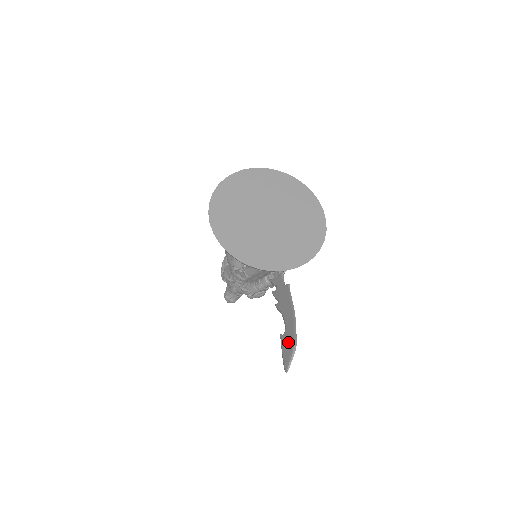
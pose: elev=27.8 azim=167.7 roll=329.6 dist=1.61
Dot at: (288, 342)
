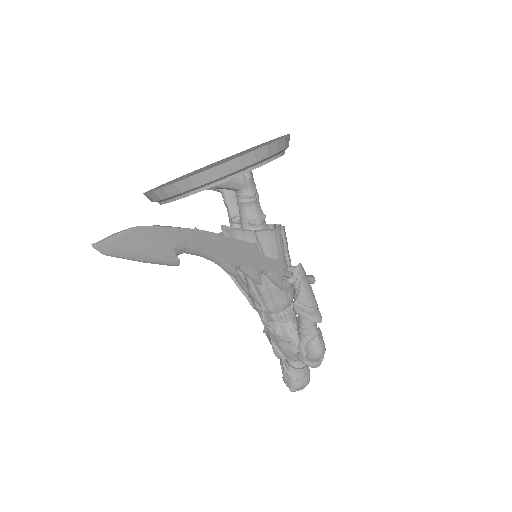
Dot at: (148, 239)
